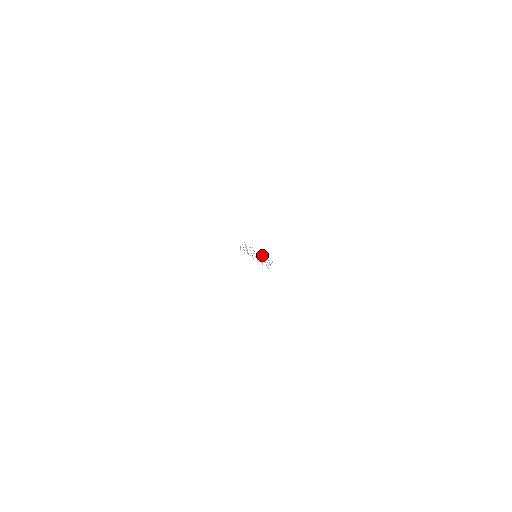
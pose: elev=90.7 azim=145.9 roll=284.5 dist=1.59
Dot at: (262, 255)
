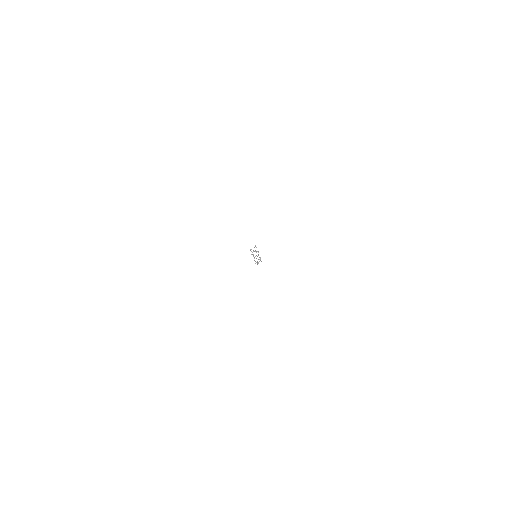
Dot at: occluded
